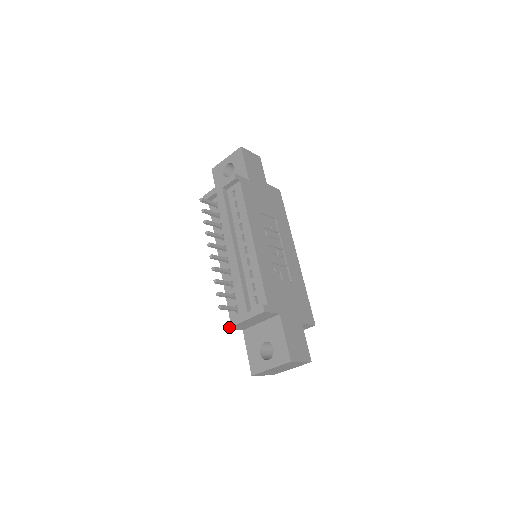
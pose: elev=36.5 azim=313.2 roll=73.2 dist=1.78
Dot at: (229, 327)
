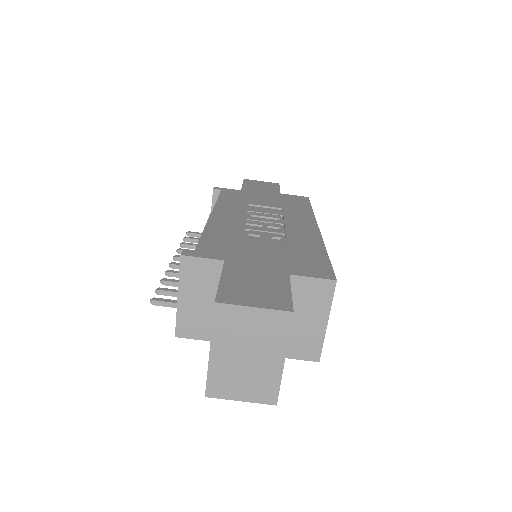
Dot at: (175, 331)
